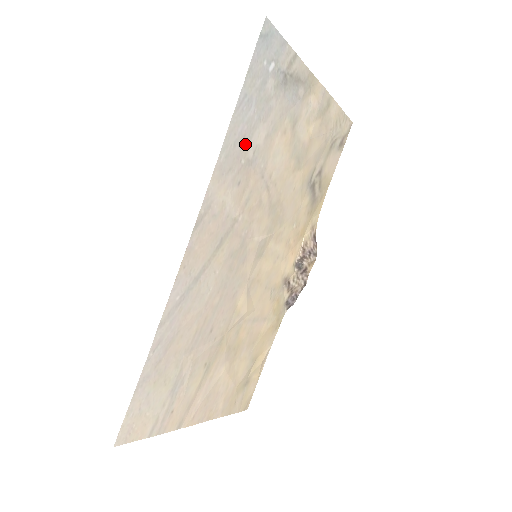
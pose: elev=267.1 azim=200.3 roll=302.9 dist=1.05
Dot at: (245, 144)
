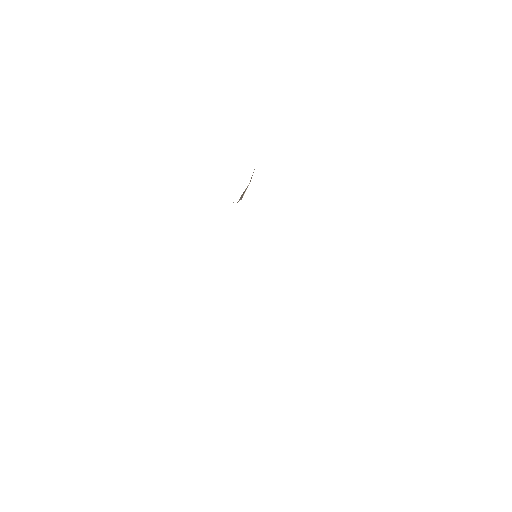
Dot at: occluded
